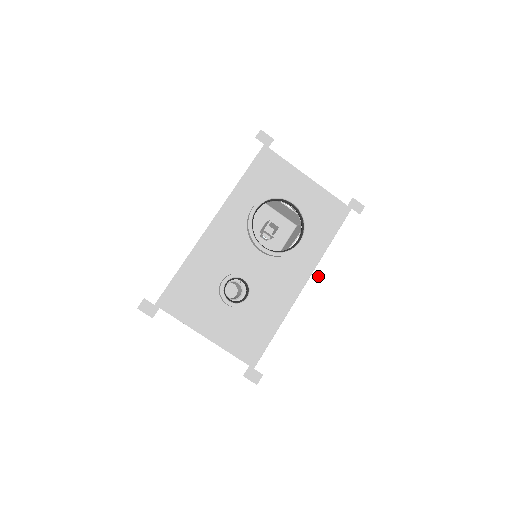
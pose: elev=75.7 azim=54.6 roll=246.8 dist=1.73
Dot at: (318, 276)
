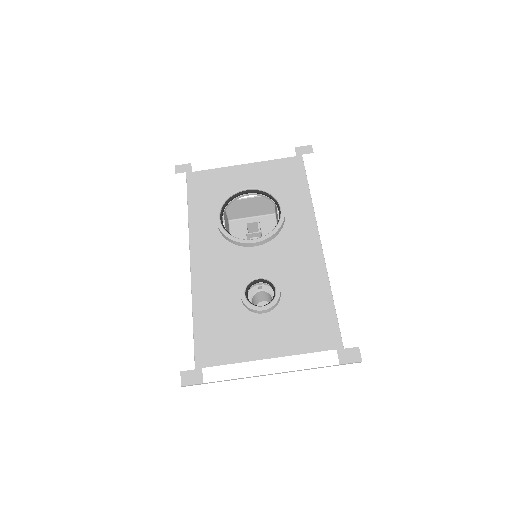
Dot at: (325, 223)
